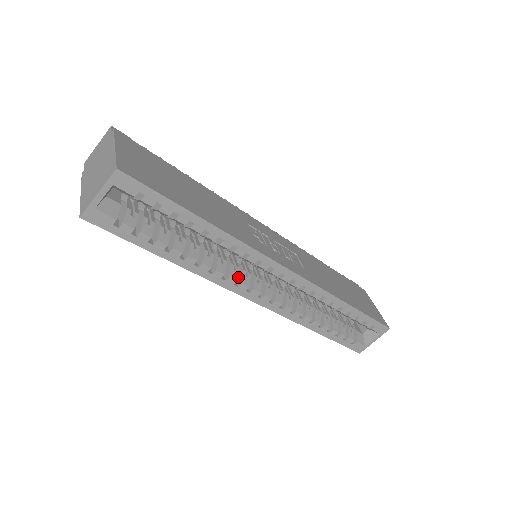
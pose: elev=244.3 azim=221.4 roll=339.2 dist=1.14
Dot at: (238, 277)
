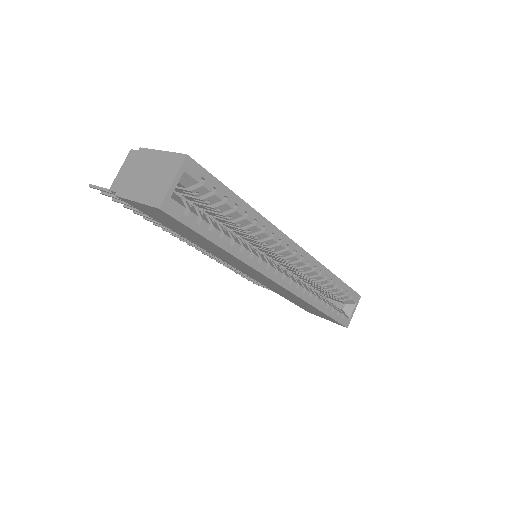
Dot at: occluded
